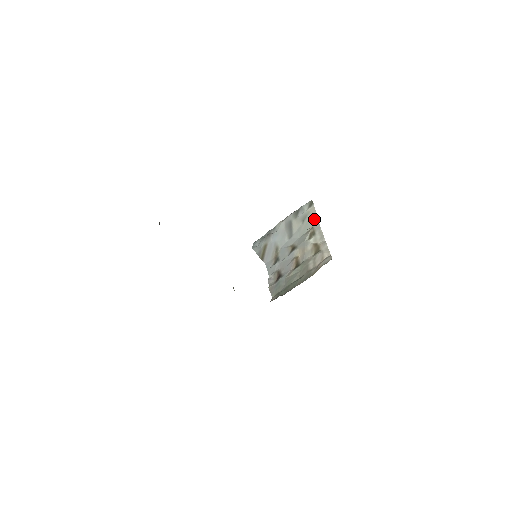
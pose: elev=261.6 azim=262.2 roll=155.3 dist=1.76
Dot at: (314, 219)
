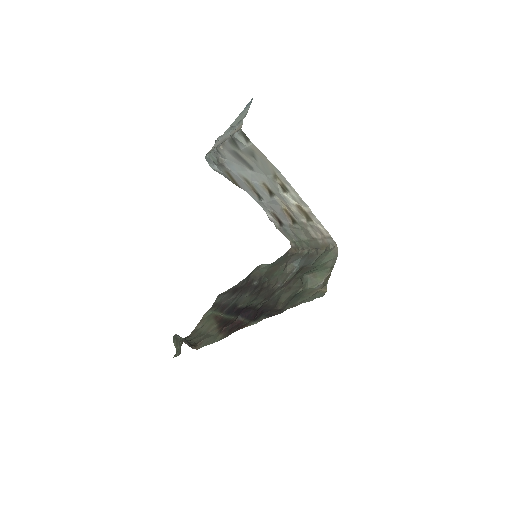
Dot at: (270, 166)
